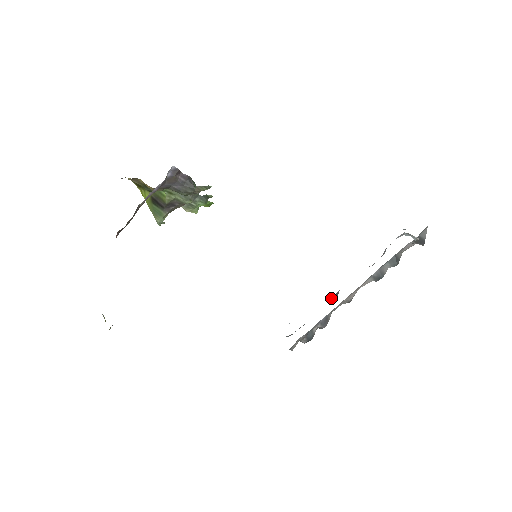
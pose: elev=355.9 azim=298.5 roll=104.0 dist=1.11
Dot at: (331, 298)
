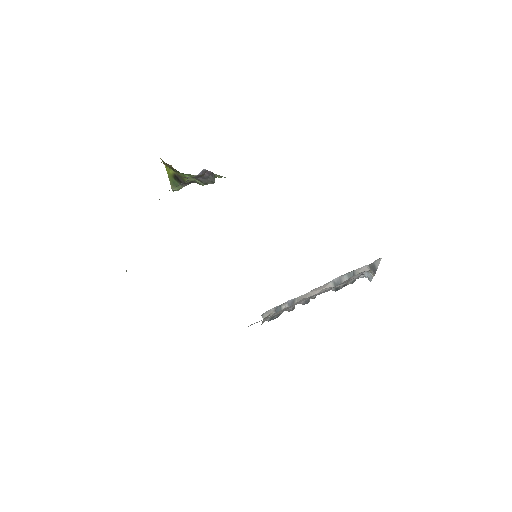
Dot at: (304, 302)
